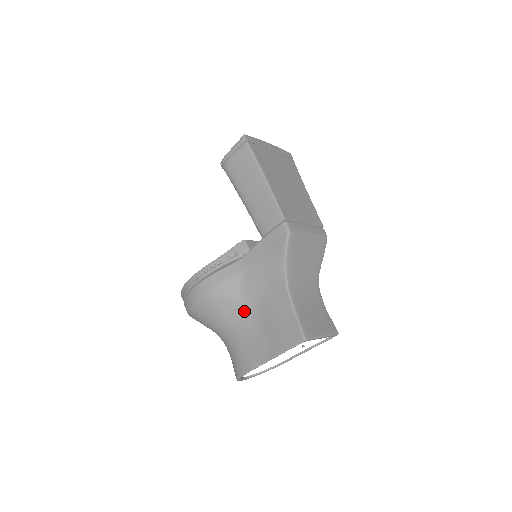
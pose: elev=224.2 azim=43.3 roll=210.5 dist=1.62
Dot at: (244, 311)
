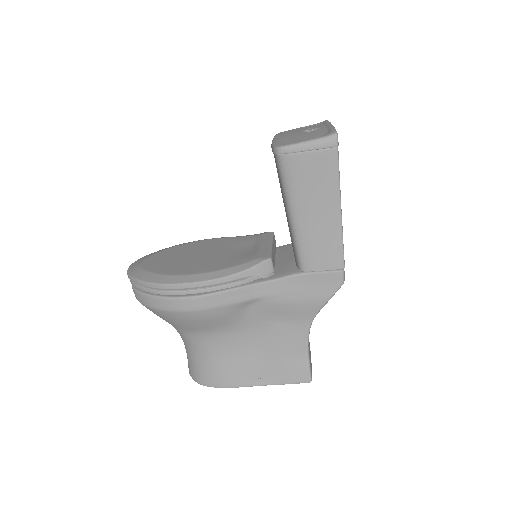
Dot at: (239, 332)
